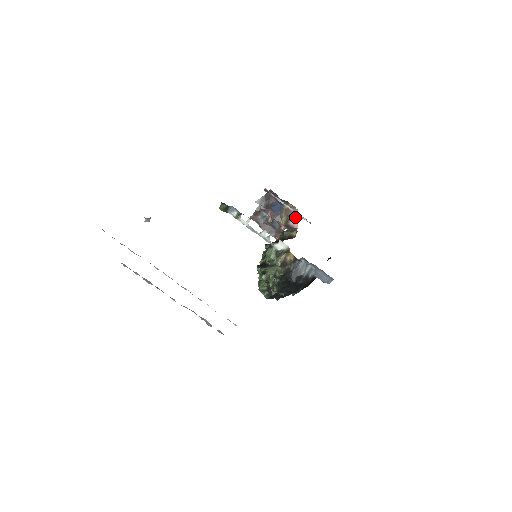
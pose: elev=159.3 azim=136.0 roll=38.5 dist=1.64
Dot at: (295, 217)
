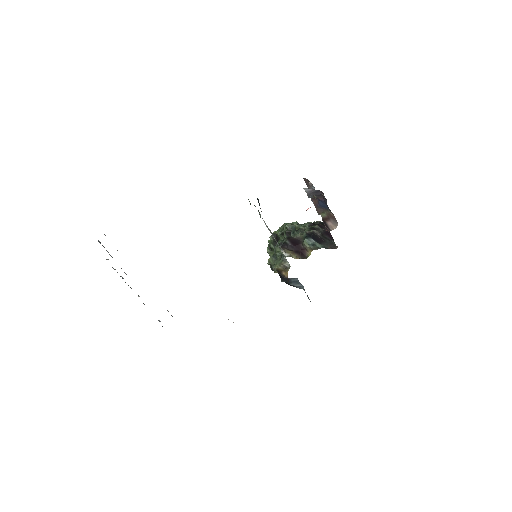
Dot at: (333, 225)
